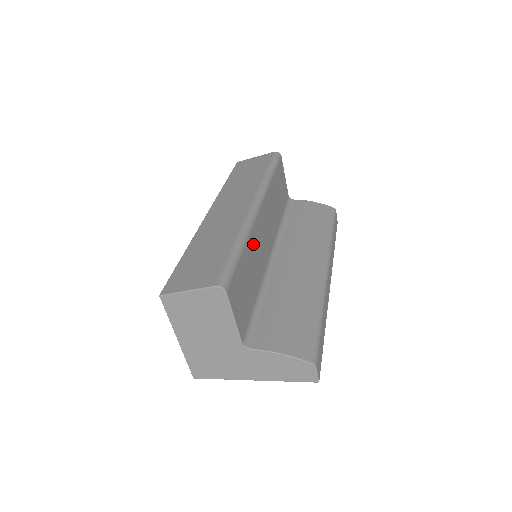
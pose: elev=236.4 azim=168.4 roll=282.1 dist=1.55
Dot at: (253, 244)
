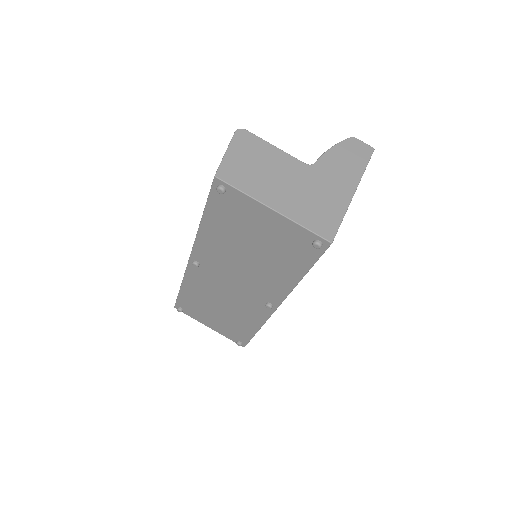
Dot at: occluded
